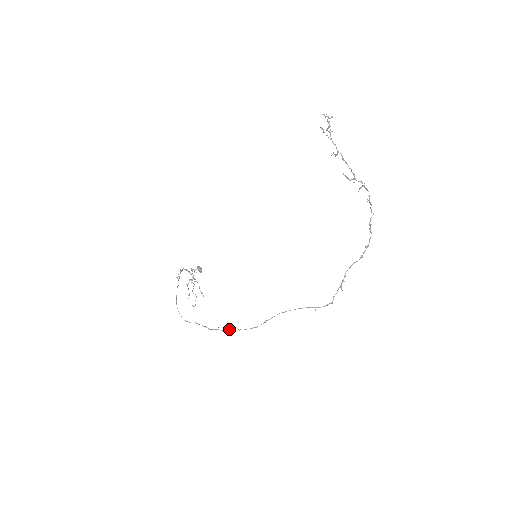
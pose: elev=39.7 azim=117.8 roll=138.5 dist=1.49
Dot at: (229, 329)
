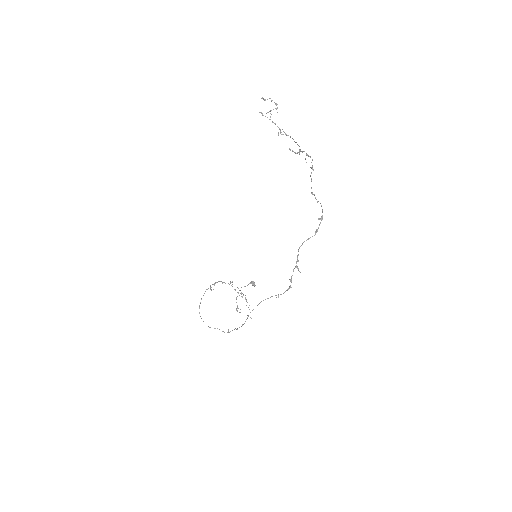
Dot at: (232, 330)
